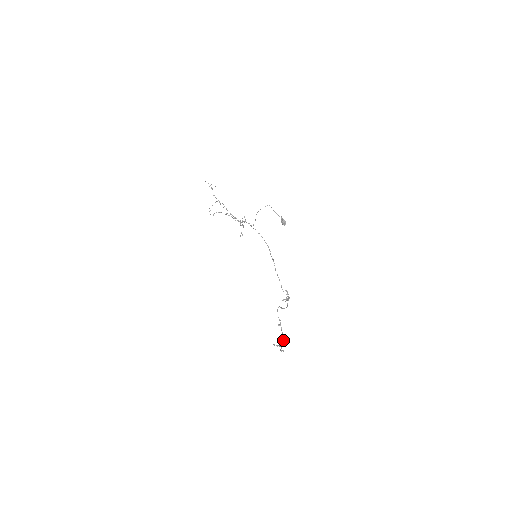
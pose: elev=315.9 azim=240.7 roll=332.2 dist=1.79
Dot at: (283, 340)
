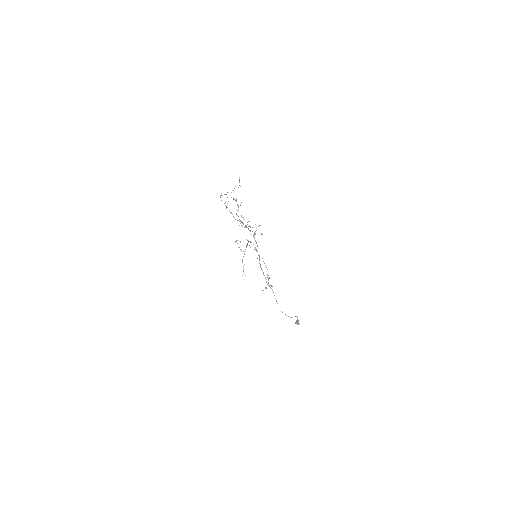
Dot at: (245, 249)
